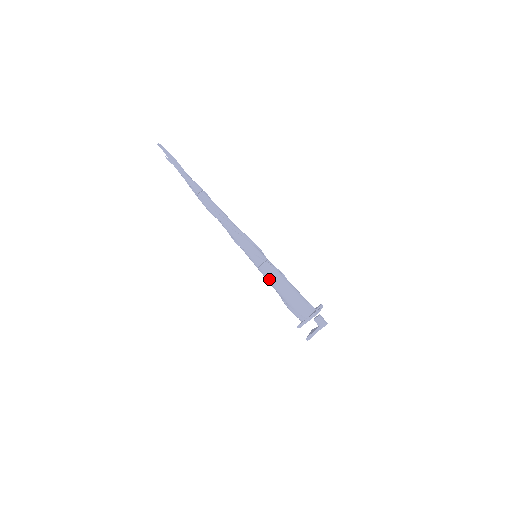
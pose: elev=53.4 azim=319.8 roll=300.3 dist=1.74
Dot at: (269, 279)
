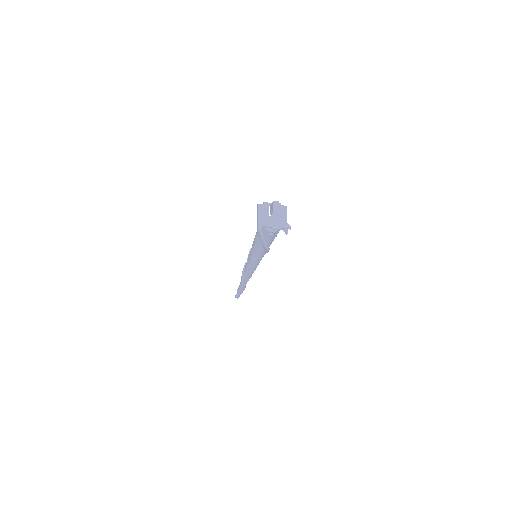
Dot at: (253, 248)
